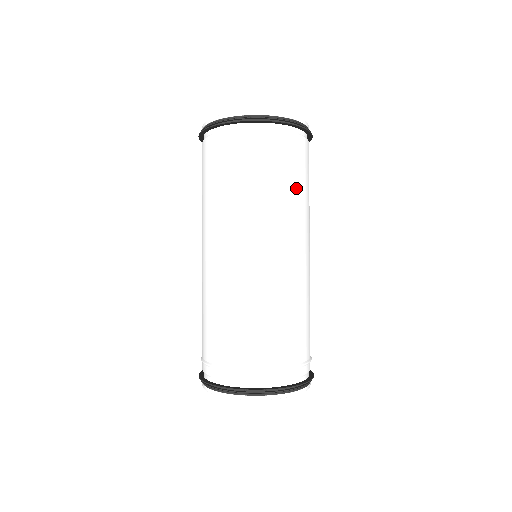
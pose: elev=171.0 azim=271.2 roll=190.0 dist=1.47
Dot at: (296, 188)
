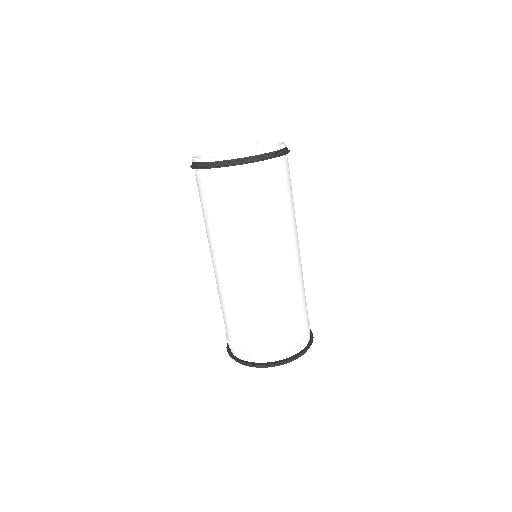
Dot at: occluded
